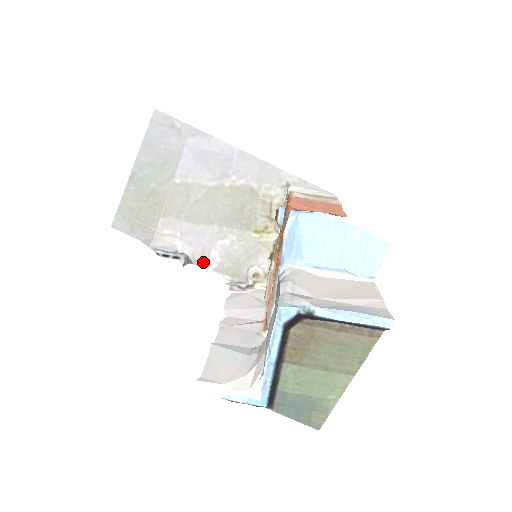
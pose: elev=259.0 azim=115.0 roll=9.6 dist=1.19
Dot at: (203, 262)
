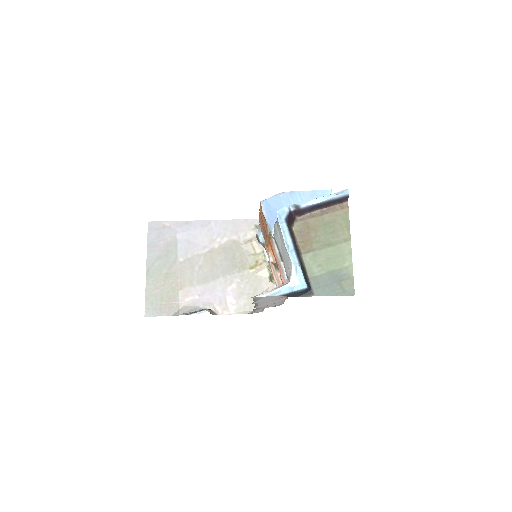
Dot at: (224, 309)
